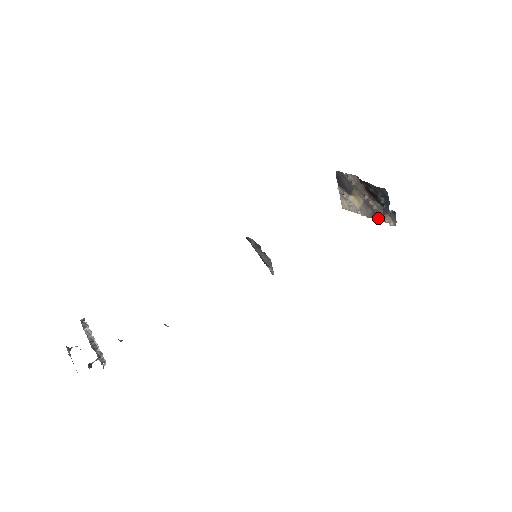
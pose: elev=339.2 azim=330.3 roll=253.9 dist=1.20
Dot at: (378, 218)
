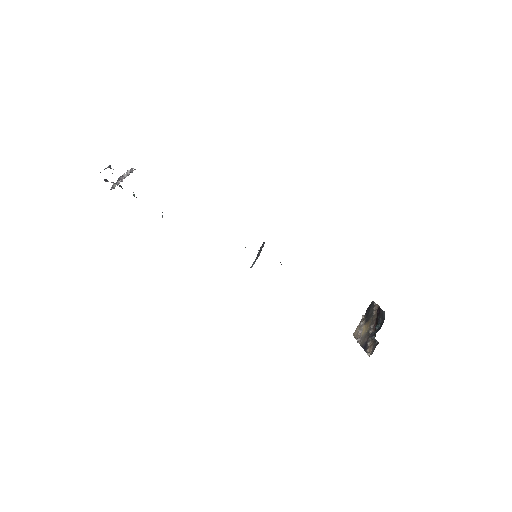
Dot at: (365, 347)
